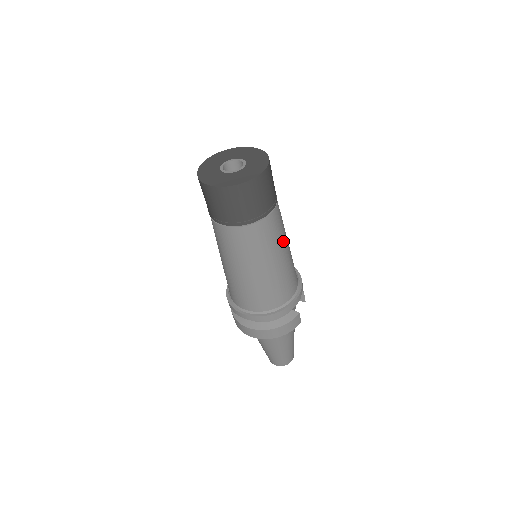
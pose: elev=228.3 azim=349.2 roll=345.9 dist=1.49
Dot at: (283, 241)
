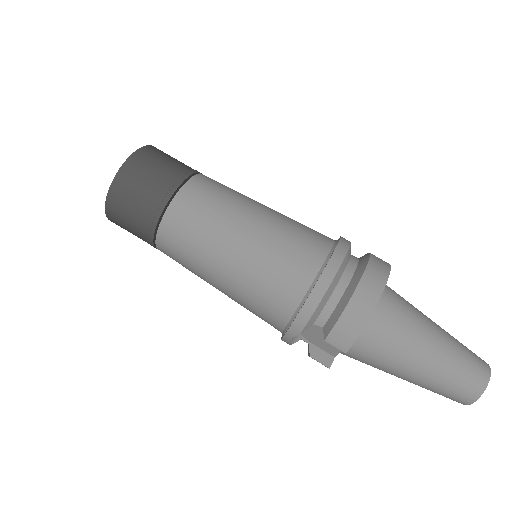
Dot at: occluded
